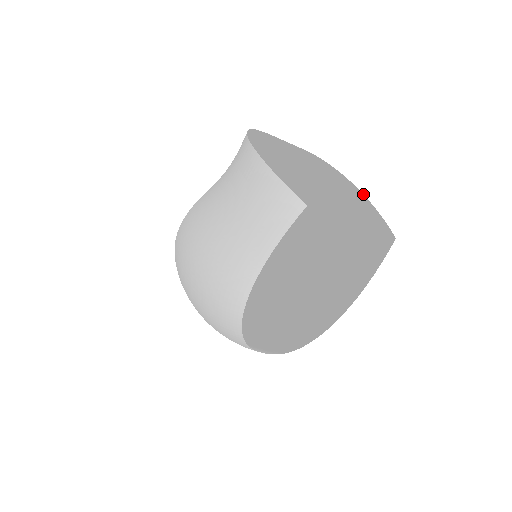
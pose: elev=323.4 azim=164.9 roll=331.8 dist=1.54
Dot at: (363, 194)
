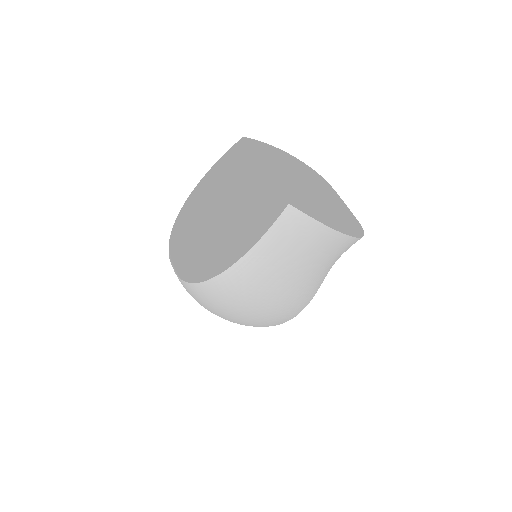
Dot at: occluded
